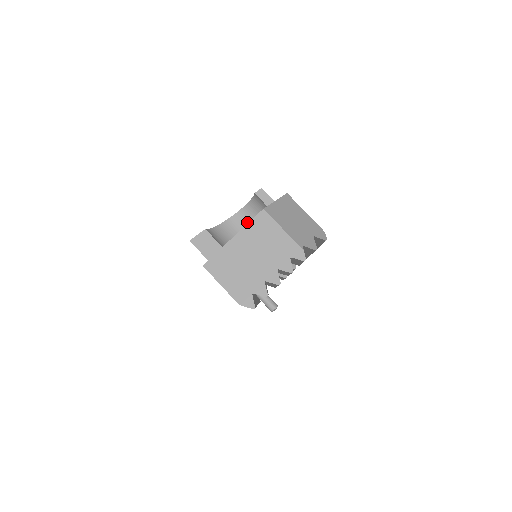
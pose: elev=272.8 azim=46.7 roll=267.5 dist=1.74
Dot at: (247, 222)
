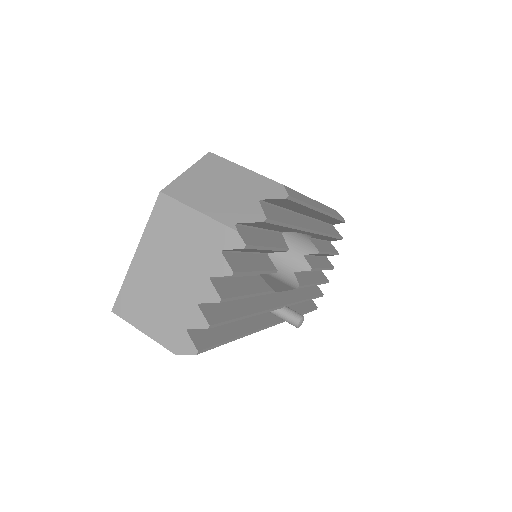
Dot at: occluded
